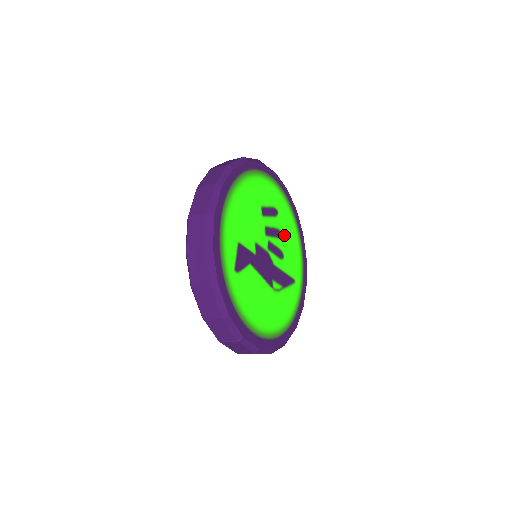
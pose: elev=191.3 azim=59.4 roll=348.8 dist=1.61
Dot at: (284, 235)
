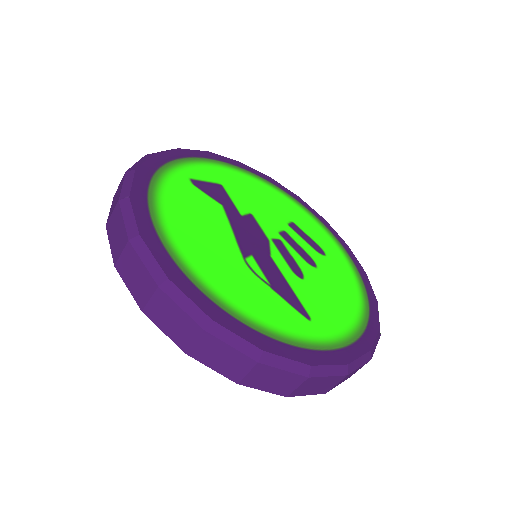
Dot at: (323, 275)
